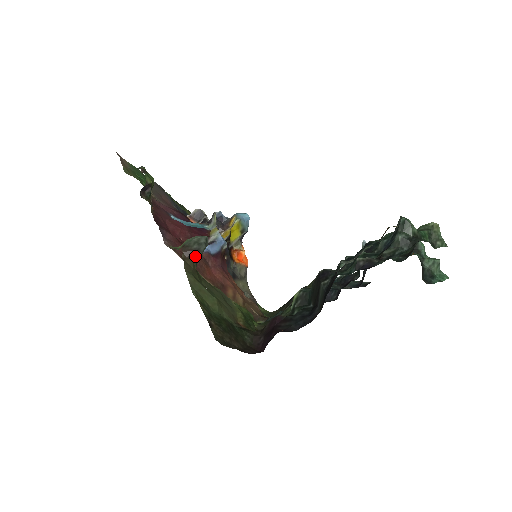
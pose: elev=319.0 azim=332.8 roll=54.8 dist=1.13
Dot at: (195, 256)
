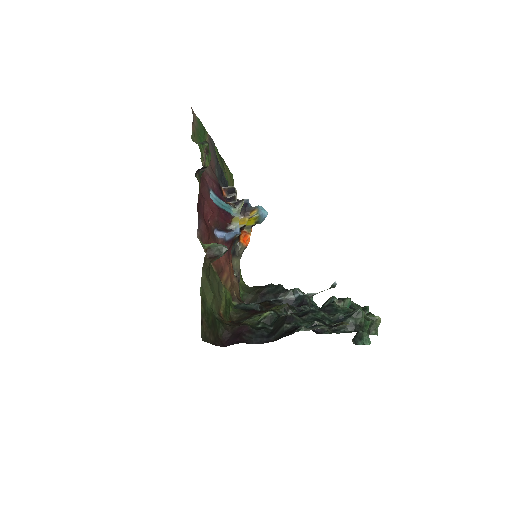
Dot at: (213, 259)
